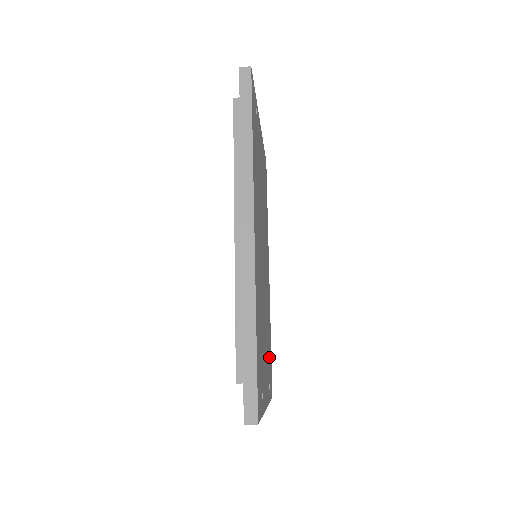
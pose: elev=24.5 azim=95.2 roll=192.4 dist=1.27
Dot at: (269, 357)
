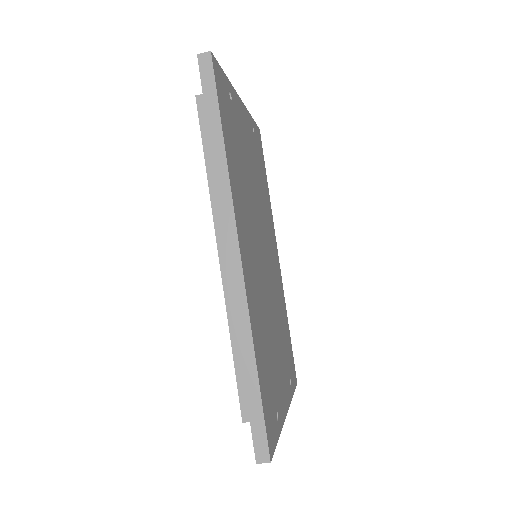
Dot at: (287, 350)
